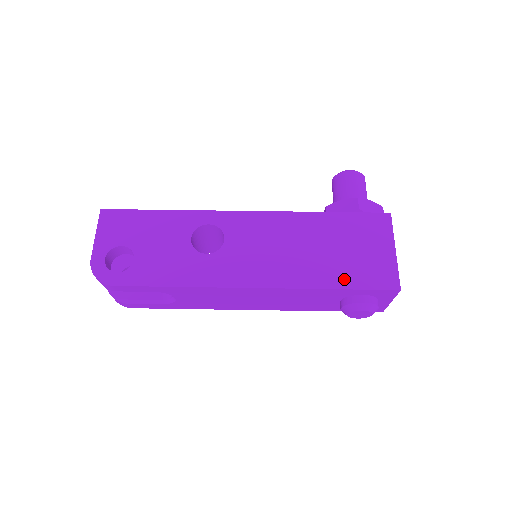
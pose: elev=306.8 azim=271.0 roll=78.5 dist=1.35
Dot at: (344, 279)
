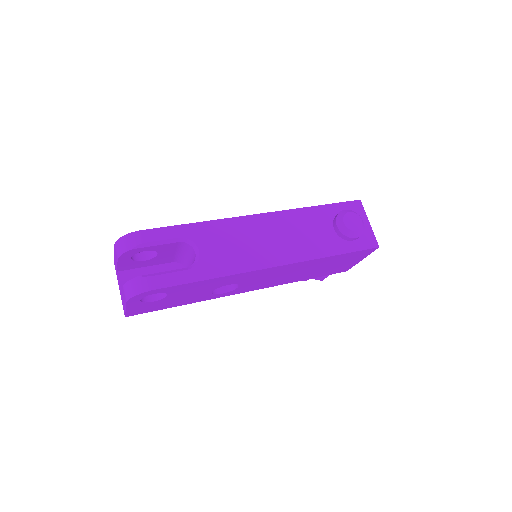
Dot at: occluded
